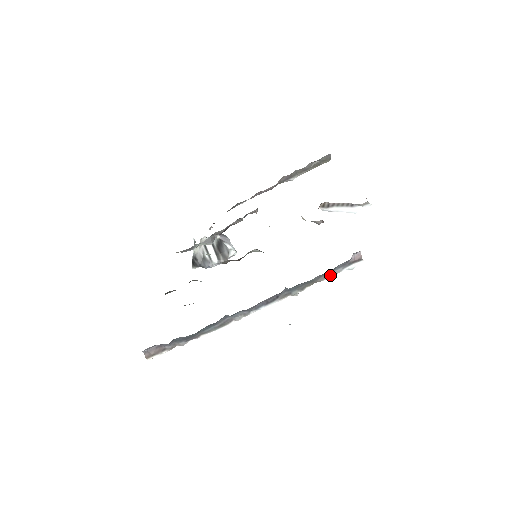
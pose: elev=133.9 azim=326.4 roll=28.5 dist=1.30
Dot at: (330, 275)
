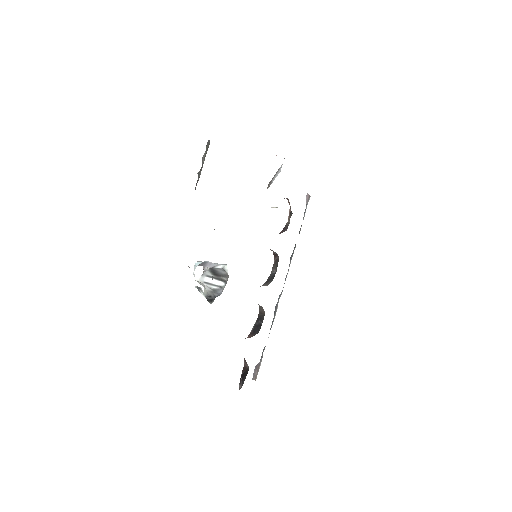
Dot at: occluded
